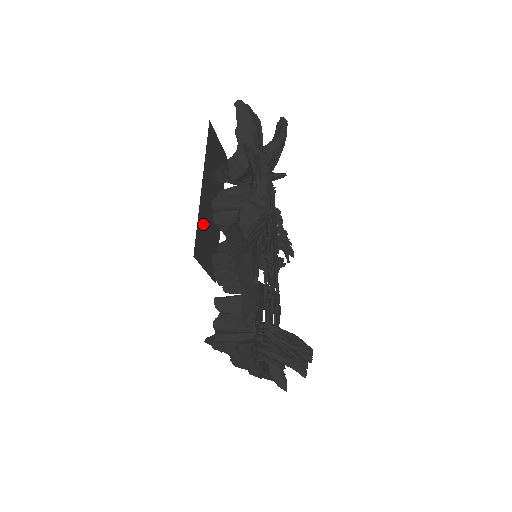
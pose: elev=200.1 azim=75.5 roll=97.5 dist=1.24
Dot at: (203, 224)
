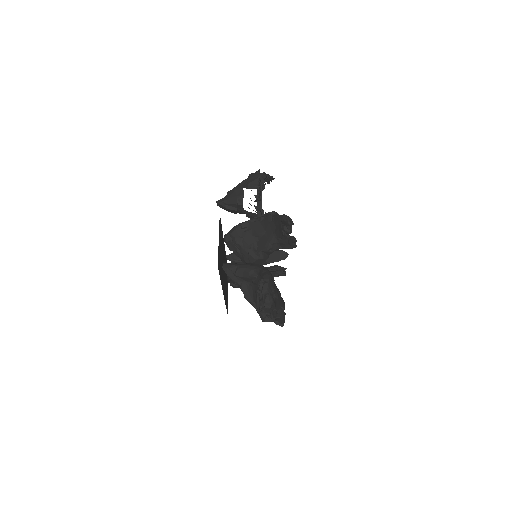
Dot at: occluded
